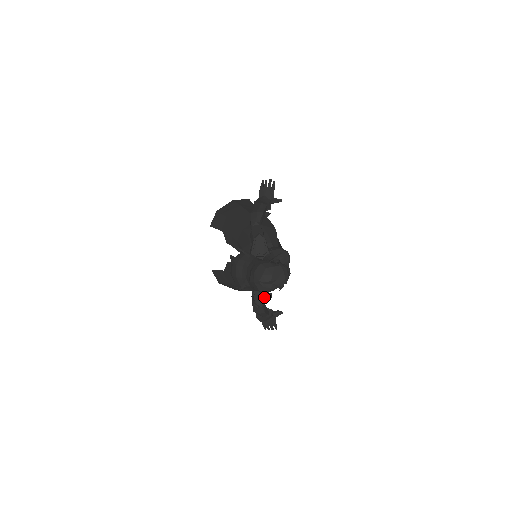
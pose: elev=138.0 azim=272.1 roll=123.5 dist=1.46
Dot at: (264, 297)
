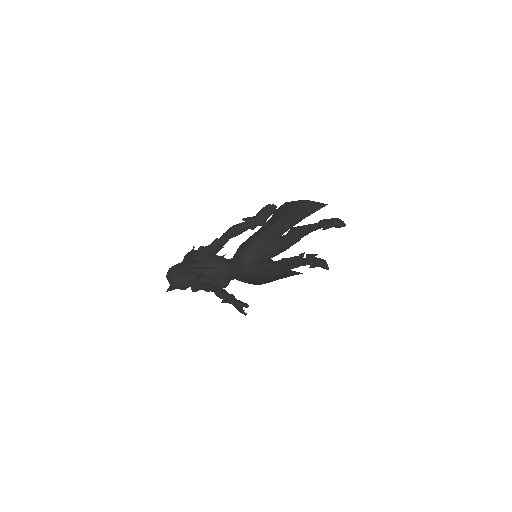
Dot at: (194, 288)
